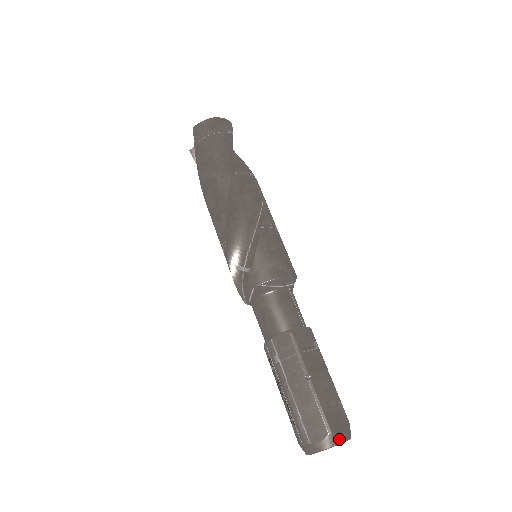
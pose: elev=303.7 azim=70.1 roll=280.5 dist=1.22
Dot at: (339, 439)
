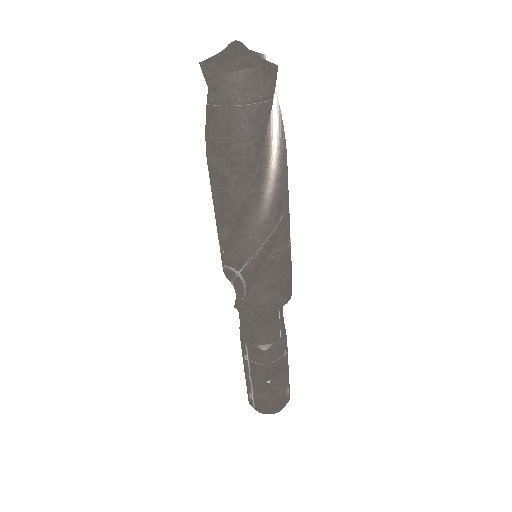
Dot at: (277, 412)
